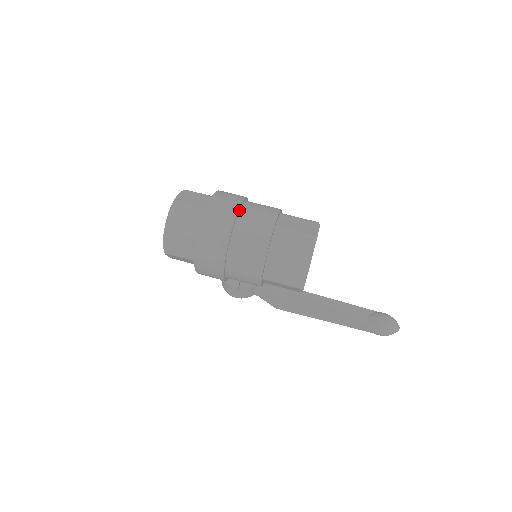
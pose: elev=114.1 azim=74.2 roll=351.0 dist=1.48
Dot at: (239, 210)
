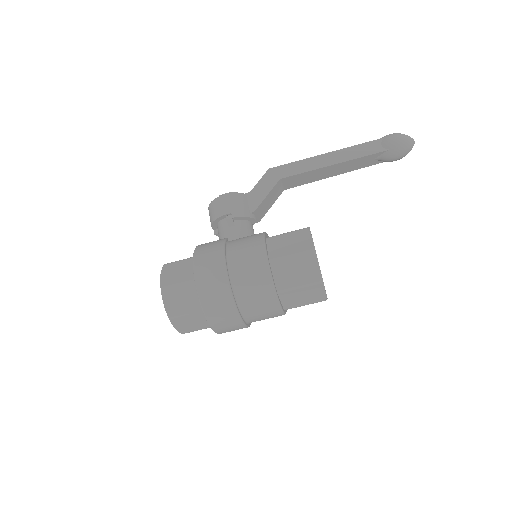
Dot at: (245, 322)
